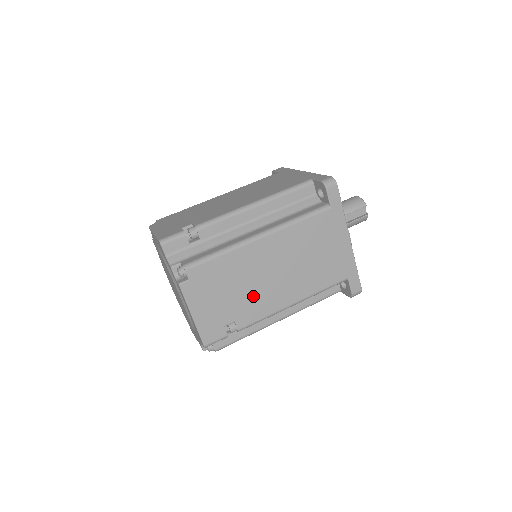
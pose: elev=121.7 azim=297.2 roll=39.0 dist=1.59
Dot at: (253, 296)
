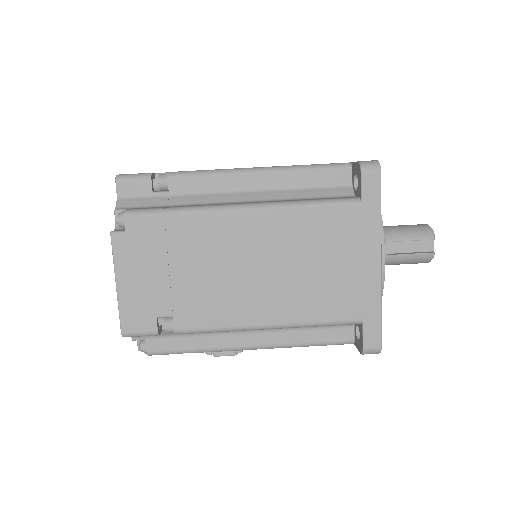
Dot at: (209, 290)
